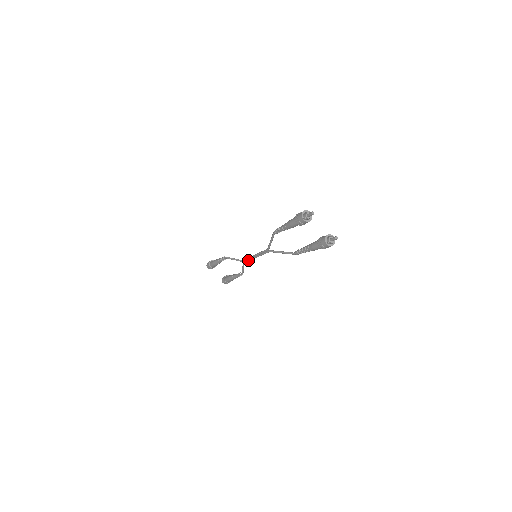
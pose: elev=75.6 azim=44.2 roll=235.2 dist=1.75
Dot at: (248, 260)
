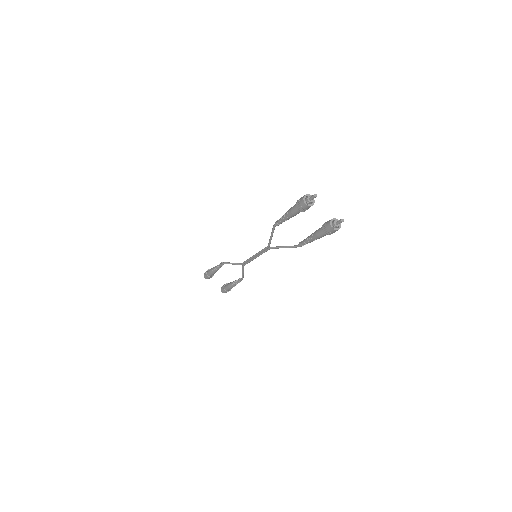
Dot at: (248, 262)
